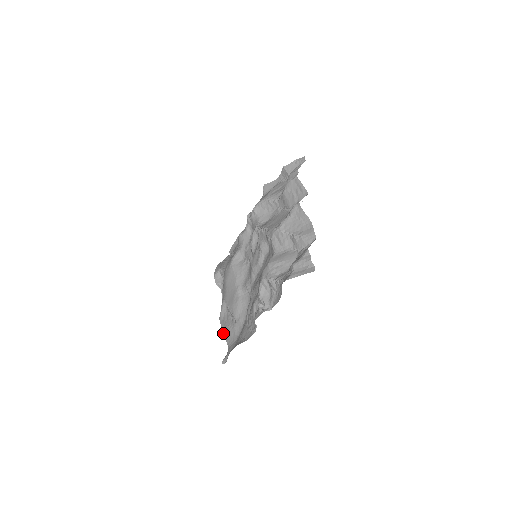
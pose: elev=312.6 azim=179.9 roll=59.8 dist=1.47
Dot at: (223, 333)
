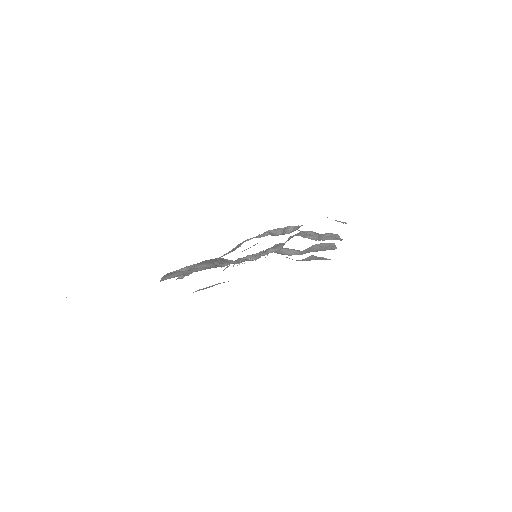
Dot at: (163, 276)
